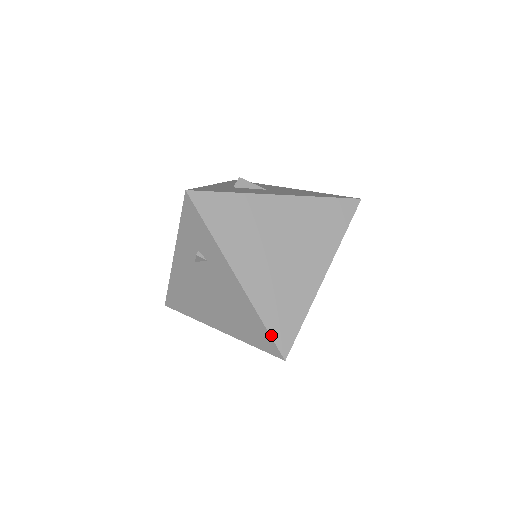
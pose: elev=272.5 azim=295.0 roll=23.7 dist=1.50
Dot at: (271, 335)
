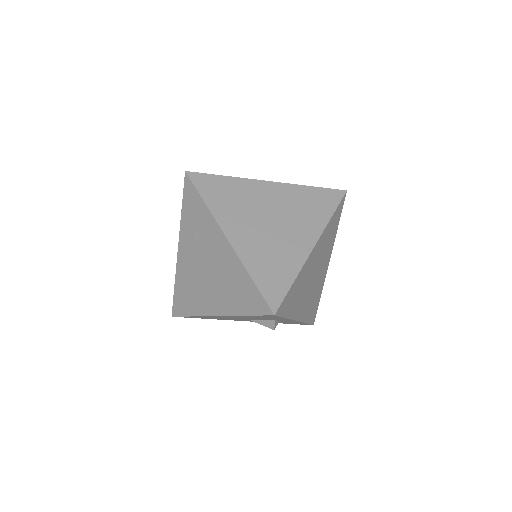
Dot at: (260, 290)
